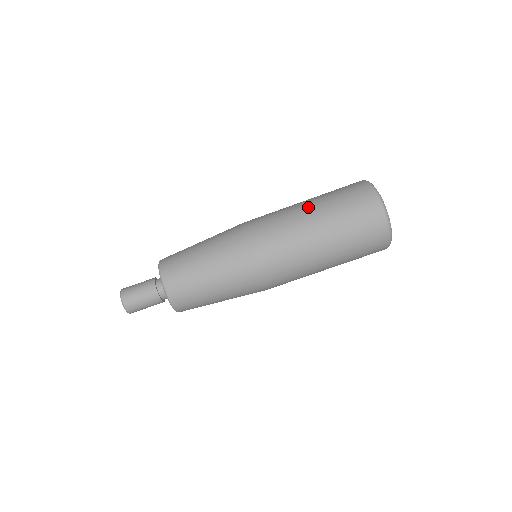
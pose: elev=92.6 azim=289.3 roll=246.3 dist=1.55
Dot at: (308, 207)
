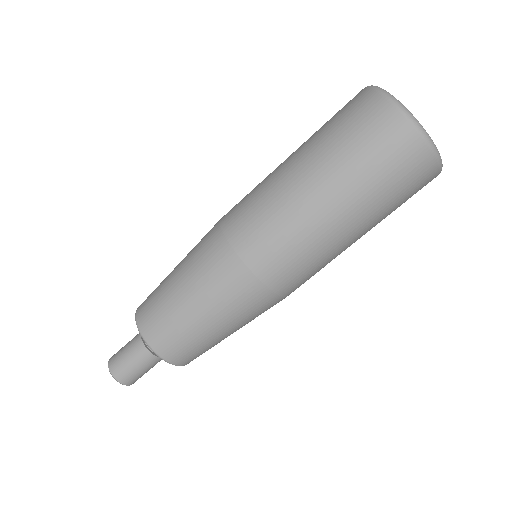
Dot at: (315, 186)
